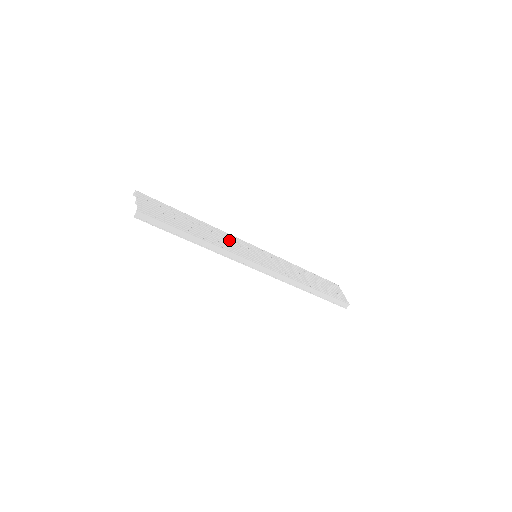
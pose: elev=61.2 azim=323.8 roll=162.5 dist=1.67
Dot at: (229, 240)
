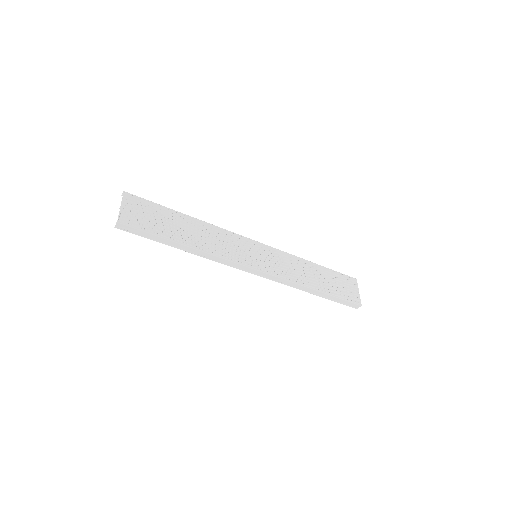
Dot at: (226, 240)
